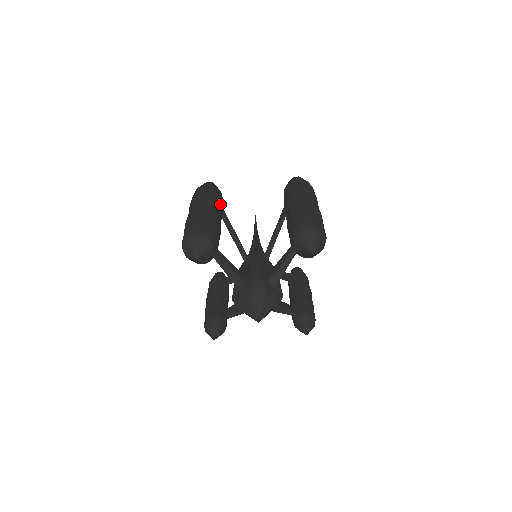
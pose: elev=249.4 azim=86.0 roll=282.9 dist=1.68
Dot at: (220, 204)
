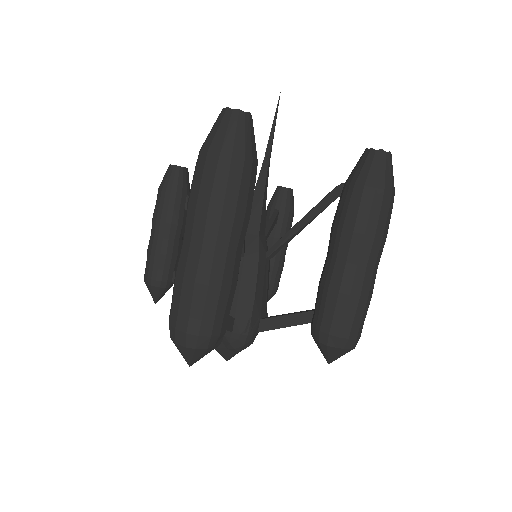
Dot at: (249, 218)
